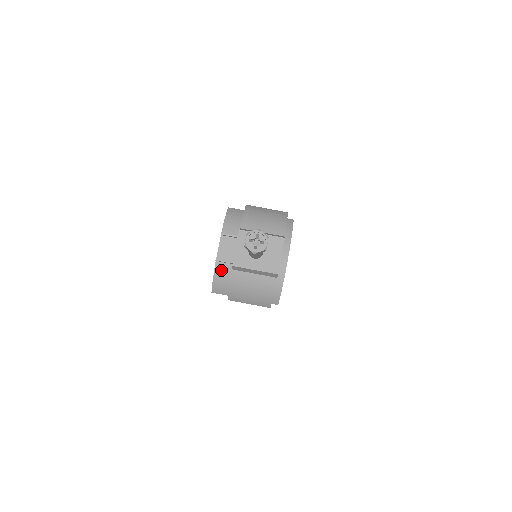
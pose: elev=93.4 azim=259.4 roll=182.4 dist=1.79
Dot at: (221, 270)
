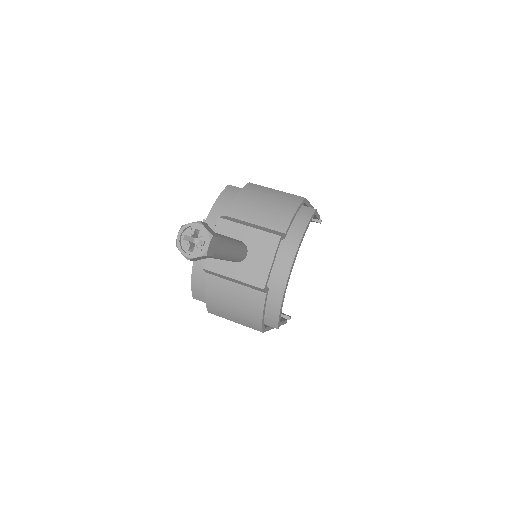
Dot at: (200, 271)
